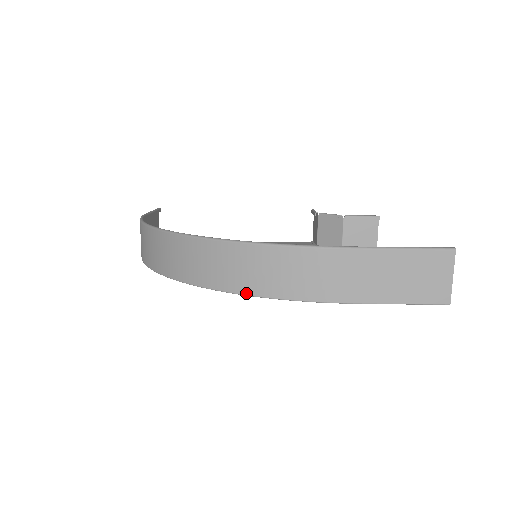
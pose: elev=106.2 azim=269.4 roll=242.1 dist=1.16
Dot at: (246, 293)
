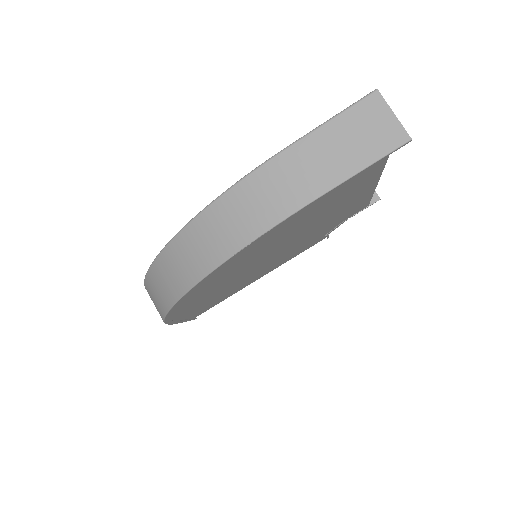
Dot at: (225, 258)
